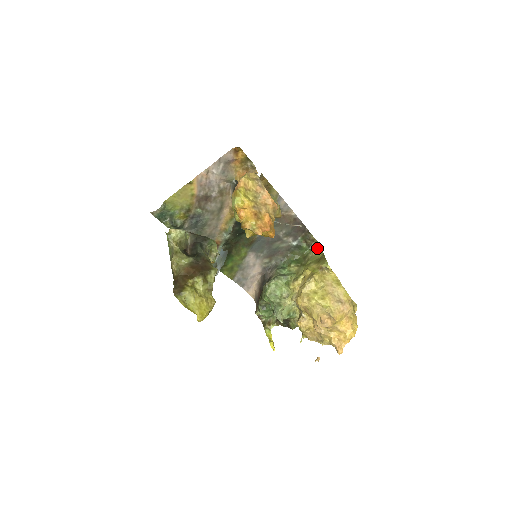
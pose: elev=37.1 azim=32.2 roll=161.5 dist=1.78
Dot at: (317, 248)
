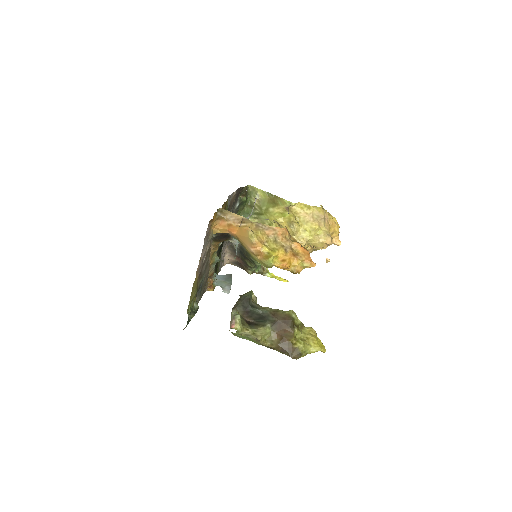
Dot at: (254, 191)
